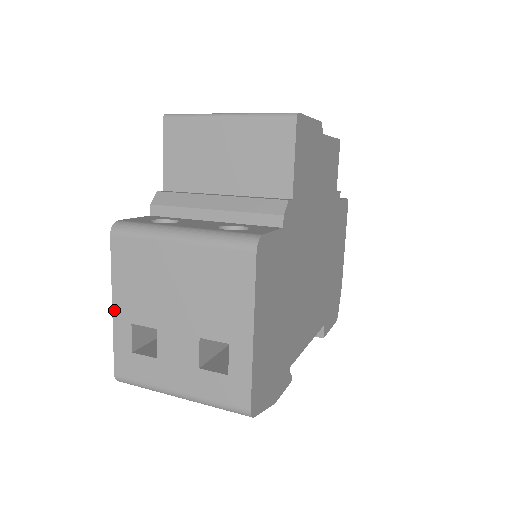
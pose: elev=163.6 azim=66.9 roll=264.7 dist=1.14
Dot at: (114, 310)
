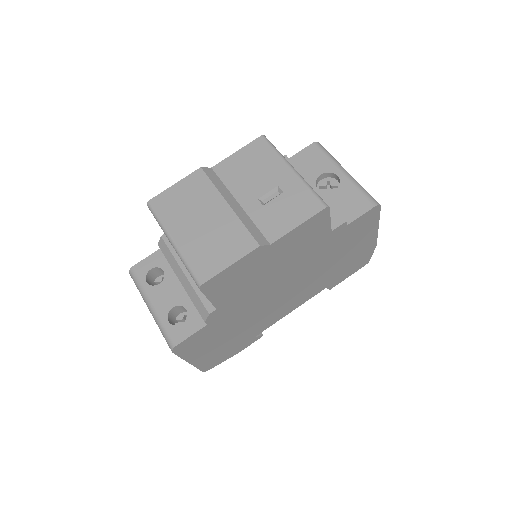
Dot at: occluded
